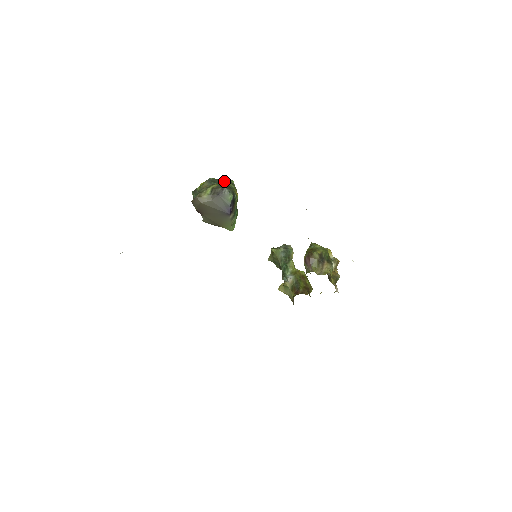
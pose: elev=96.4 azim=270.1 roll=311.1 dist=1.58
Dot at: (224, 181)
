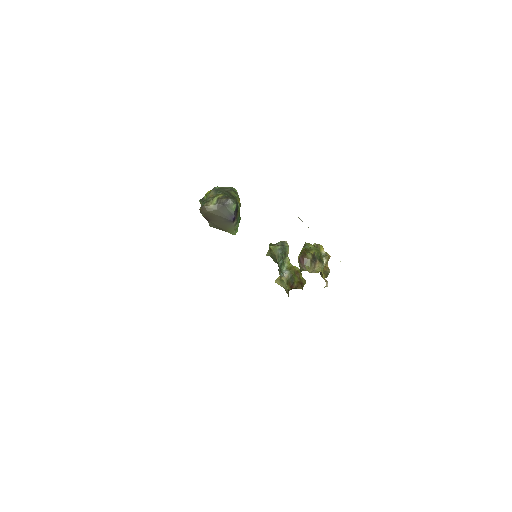
Dot at: (228, 190)
